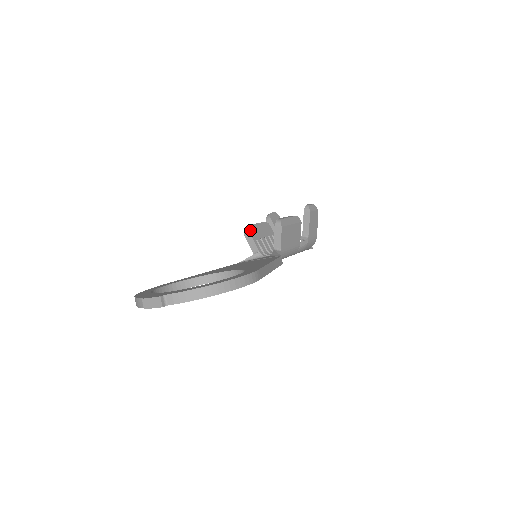
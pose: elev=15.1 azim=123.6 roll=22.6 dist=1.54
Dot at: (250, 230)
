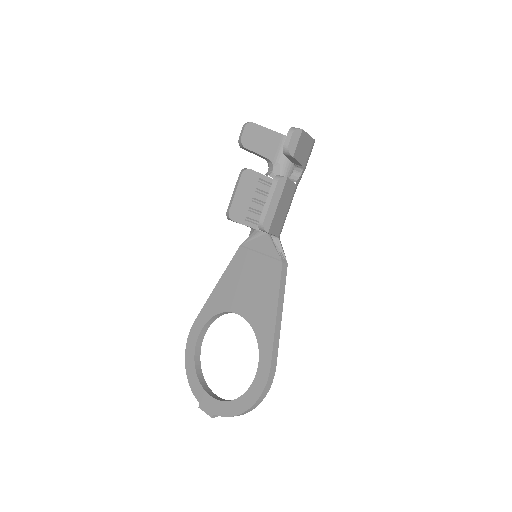
Dot at: (233, 217)
